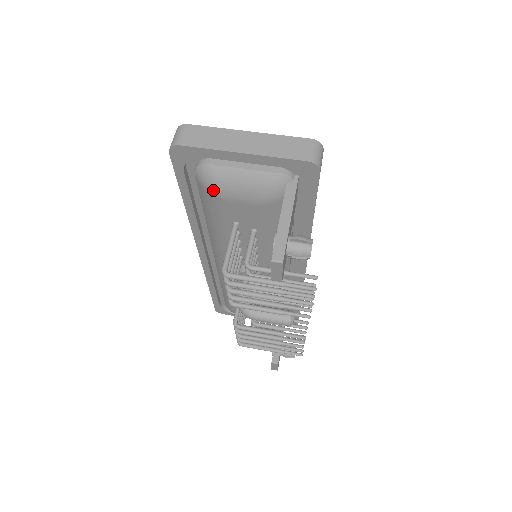
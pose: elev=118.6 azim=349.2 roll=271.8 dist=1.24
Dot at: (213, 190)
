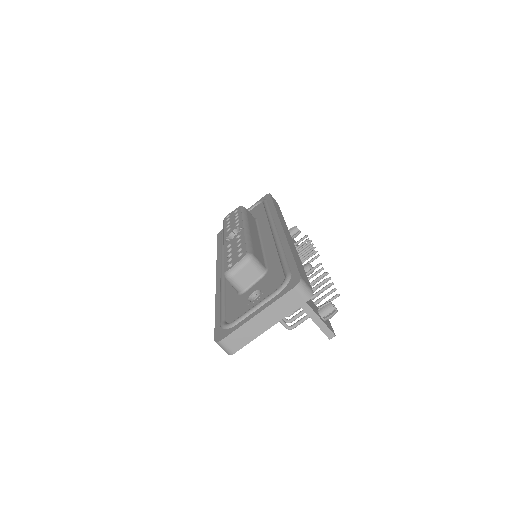
Dot at: occluded
